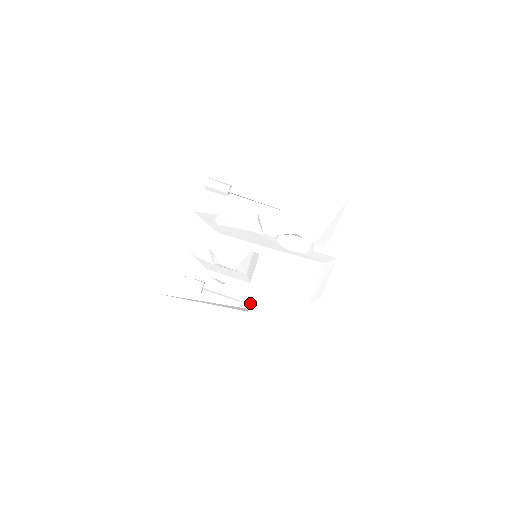
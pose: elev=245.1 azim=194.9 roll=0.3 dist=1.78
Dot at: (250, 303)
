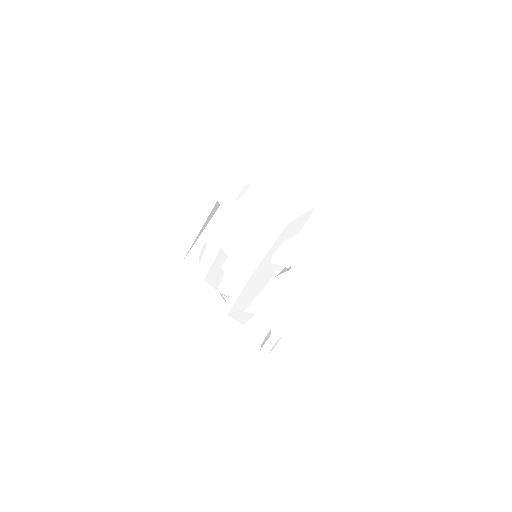
Dot at: (292, 295)
